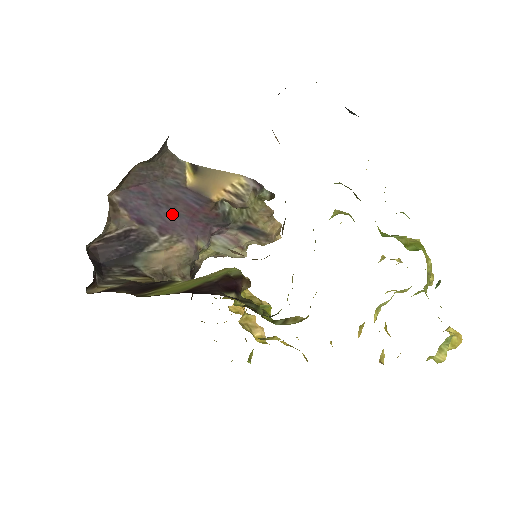
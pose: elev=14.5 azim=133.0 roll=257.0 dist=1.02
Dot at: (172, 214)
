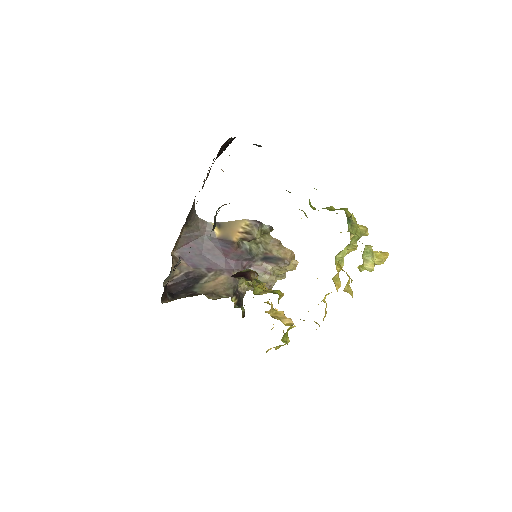
Dot at: (213, 258)
